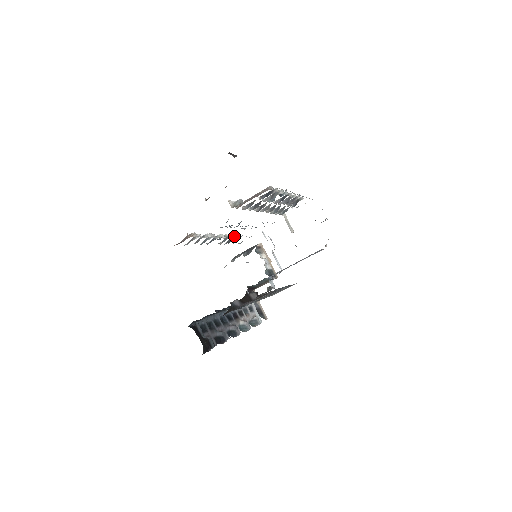
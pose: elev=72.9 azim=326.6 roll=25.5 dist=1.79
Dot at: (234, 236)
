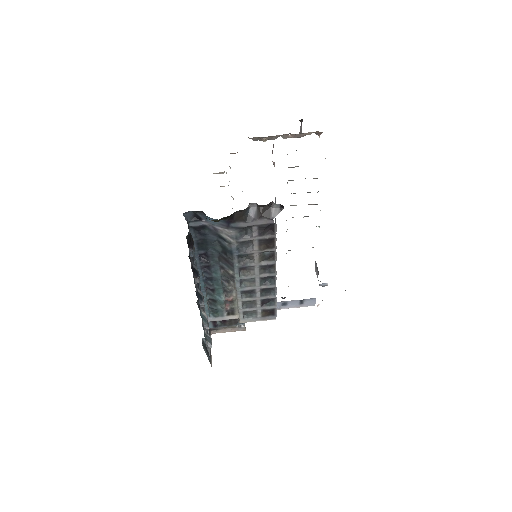
Dot at: occluded
